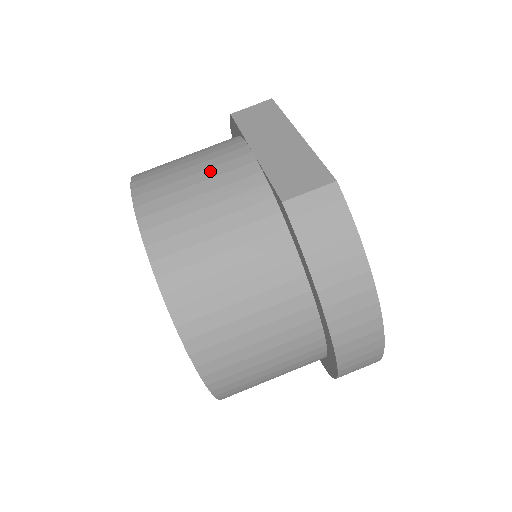
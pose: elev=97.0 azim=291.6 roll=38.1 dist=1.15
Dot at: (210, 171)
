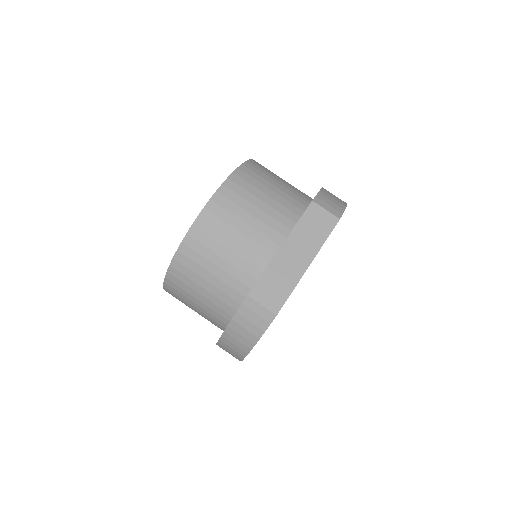
Dot at: (253, 232)
